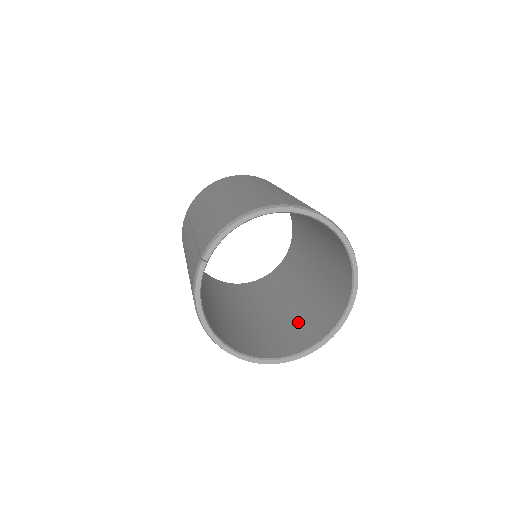
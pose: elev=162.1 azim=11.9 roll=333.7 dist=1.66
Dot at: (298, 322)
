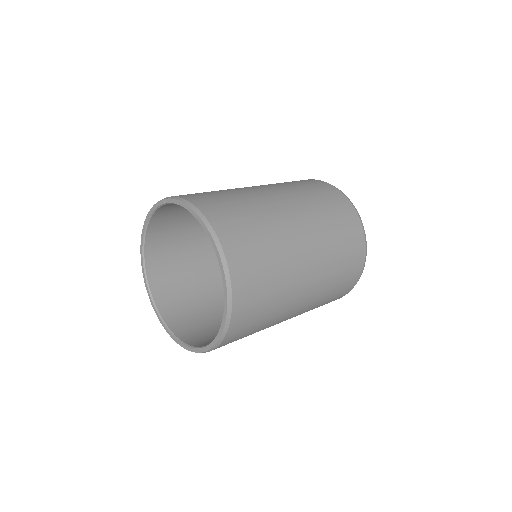
Dot at: (210, 317)
